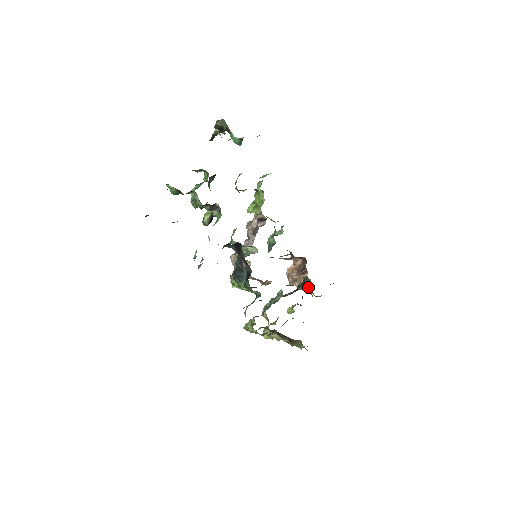
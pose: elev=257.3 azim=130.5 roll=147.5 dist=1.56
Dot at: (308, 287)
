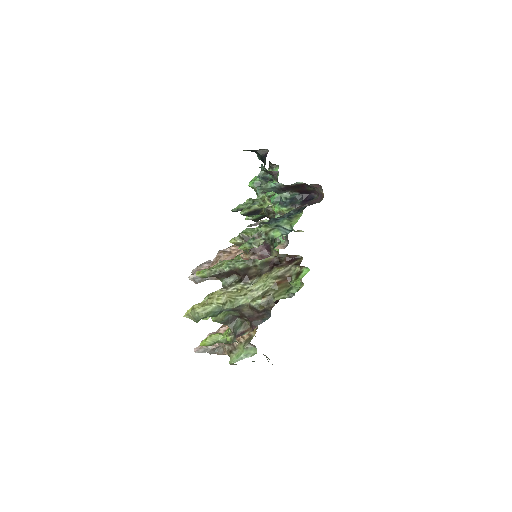
Dot at: (253, 330)
